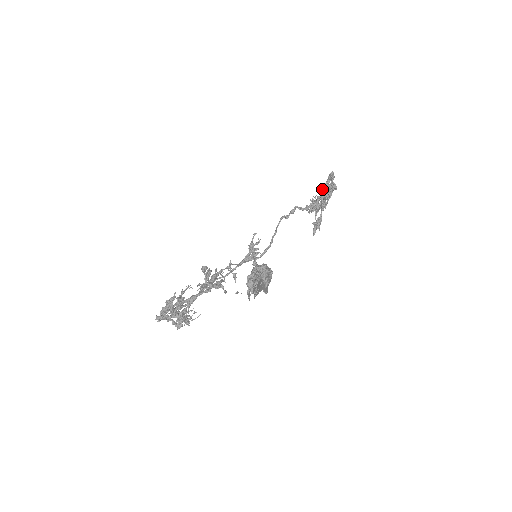
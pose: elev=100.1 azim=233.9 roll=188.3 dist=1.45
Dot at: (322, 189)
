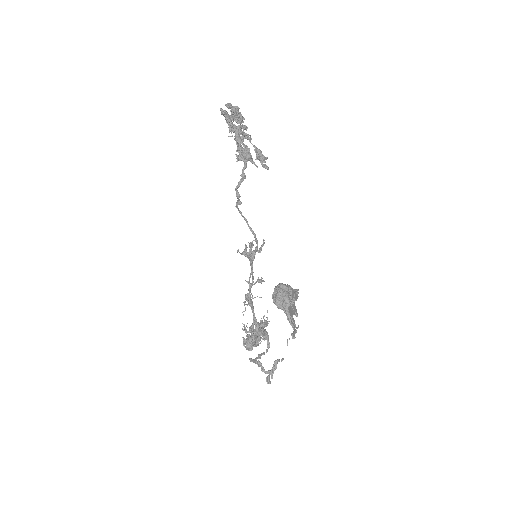
Dot at: (231, 131)
